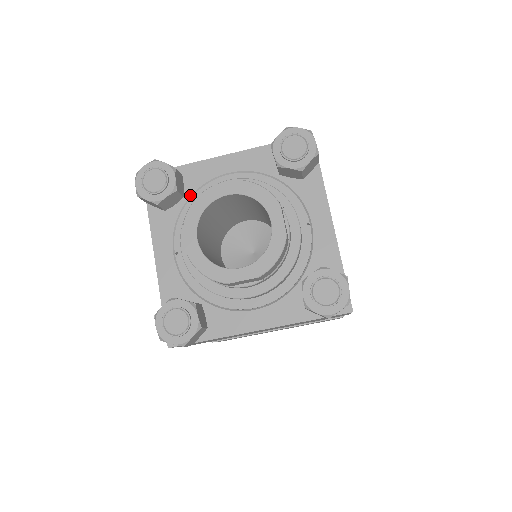
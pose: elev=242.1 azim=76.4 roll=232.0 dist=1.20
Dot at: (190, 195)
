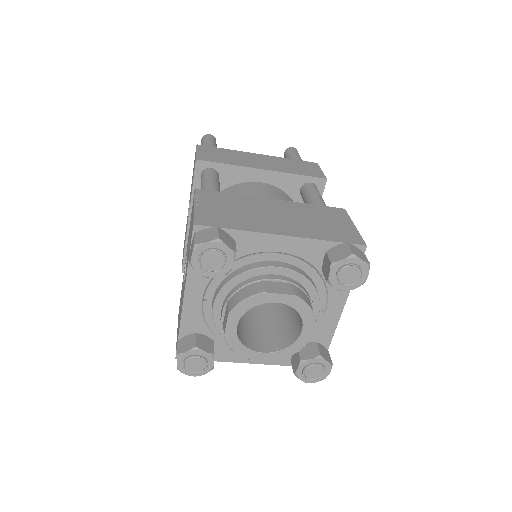
Dot at: (235, 259)
